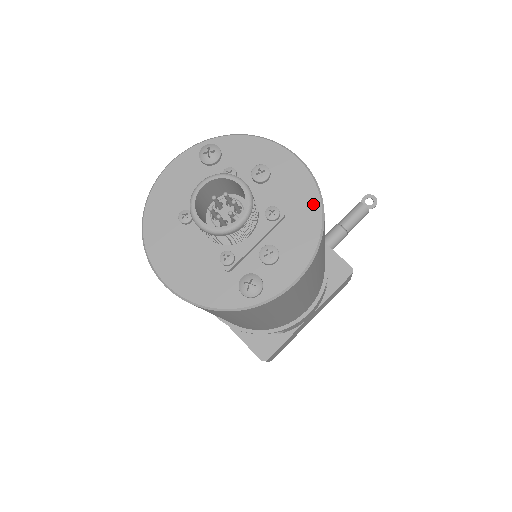
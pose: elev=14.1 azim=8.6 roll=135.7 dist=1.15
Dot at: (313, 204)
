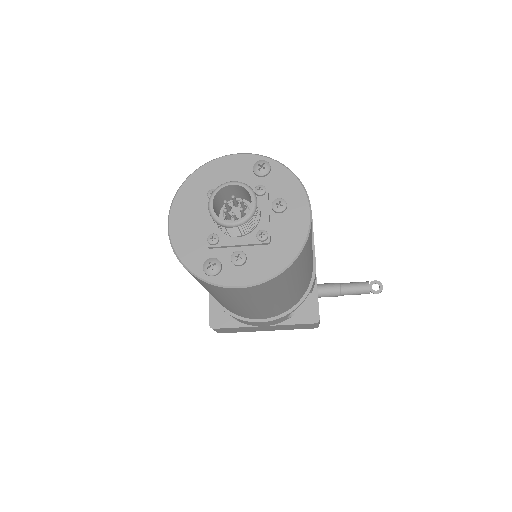
Dot at: (292, 251)
